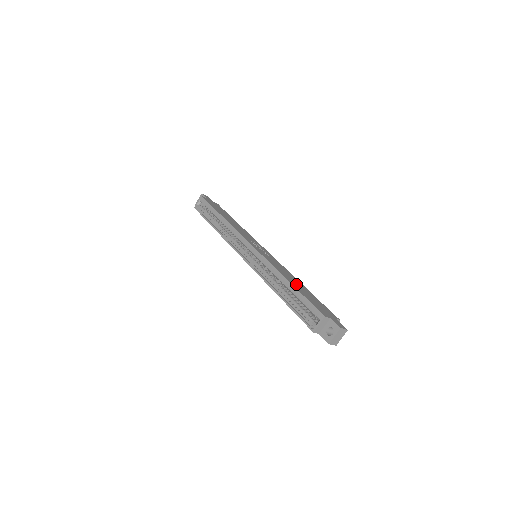
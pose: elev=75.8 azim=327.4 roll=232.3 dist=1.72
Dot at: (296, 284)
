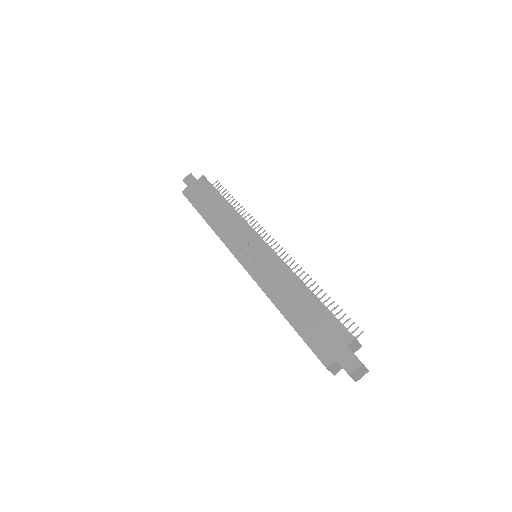
Dot at: (293, 307)
